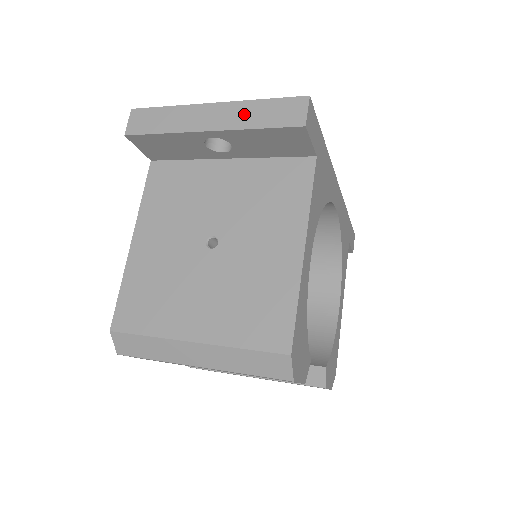
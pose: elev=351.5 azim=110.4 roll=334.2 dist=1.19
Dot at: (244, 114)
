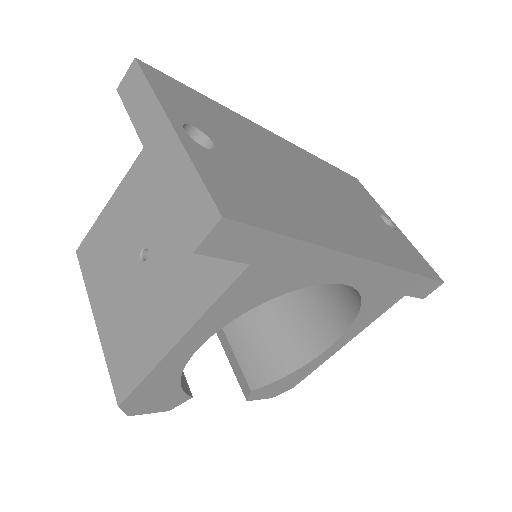
Dot at: (175, 171)
